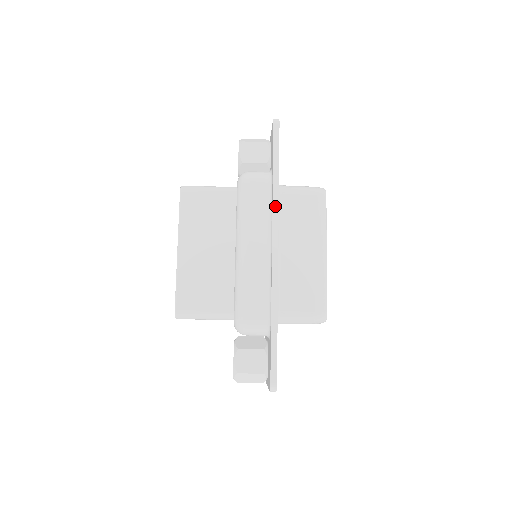
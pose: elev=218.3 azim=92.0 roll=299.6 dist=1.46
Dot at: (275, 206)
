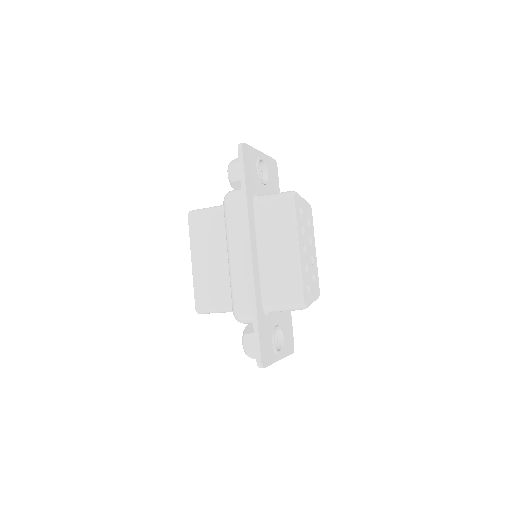
Dot at: (246, 219)
